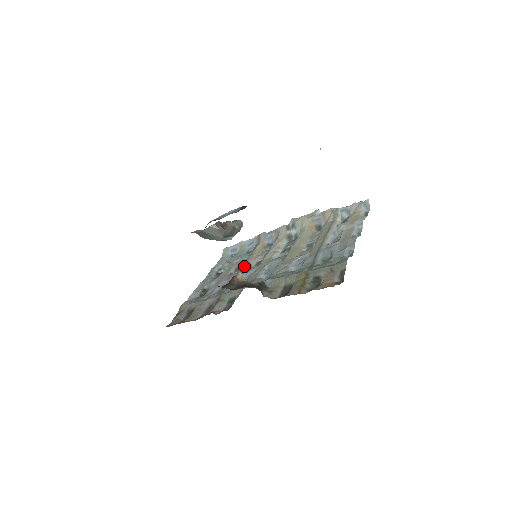
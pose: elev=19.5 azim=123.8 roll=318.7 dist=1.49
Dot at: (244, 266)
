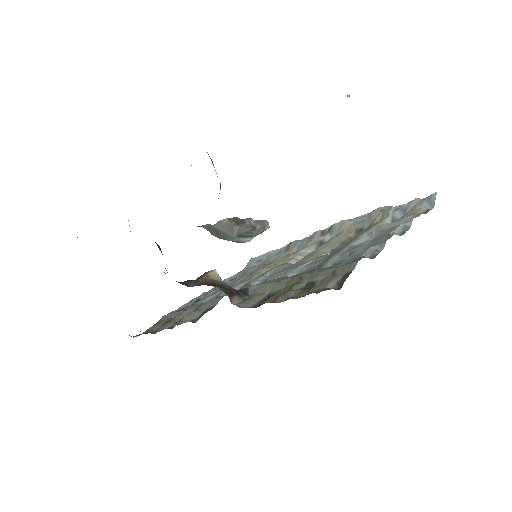
Dot at: (252, 275)
